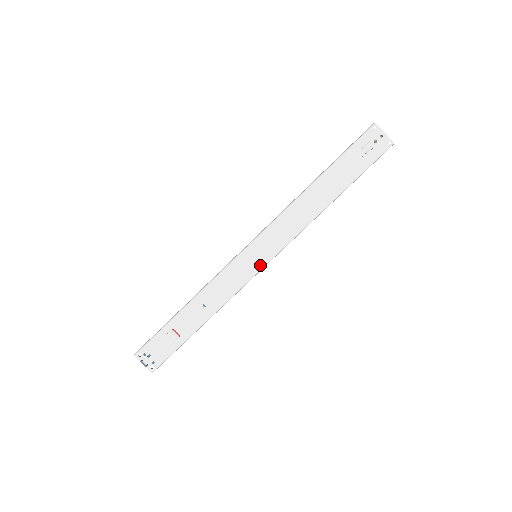
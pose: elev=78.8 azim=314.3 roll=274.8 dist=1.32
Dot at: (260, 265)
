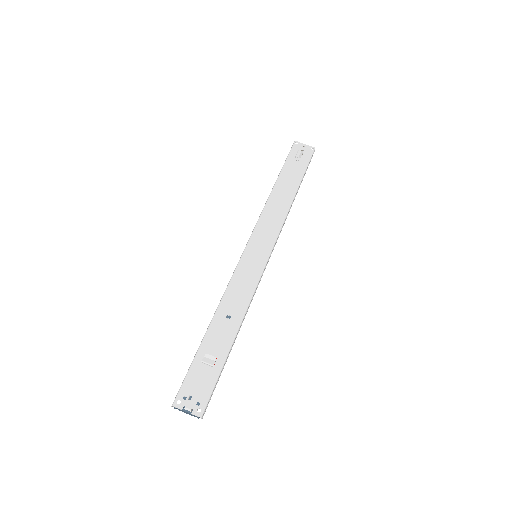
Dot at: (264, 260)
